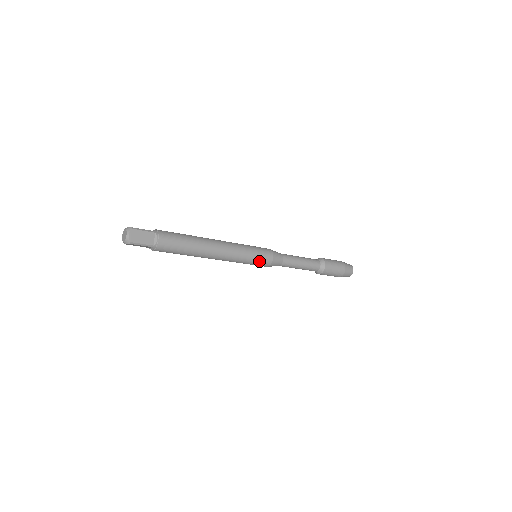
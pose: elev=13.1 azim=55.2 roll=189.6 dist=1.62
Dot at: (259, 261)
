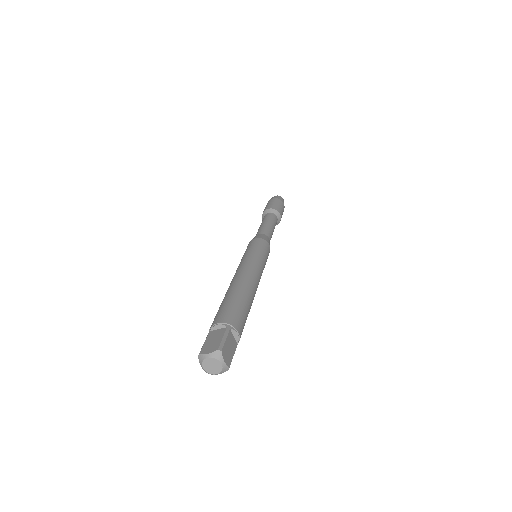
Dot at: occluded
